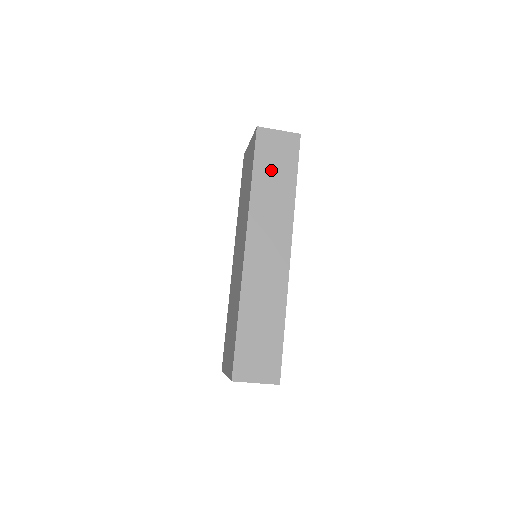
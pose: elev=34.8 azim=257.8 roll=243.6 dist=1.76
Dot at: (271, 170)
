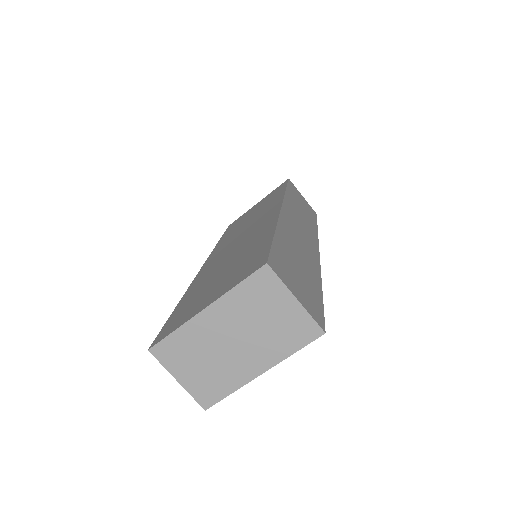
Dot at: (299, 202)
